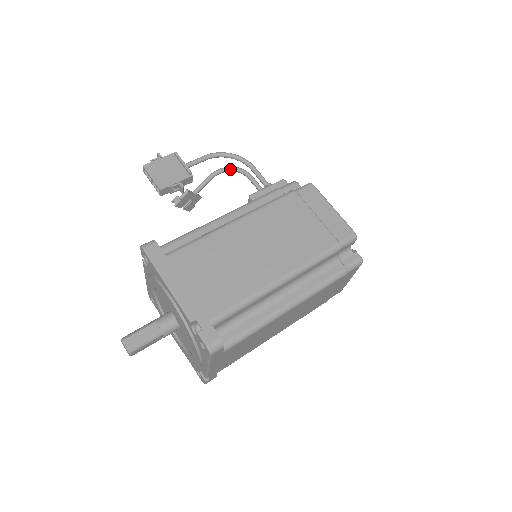
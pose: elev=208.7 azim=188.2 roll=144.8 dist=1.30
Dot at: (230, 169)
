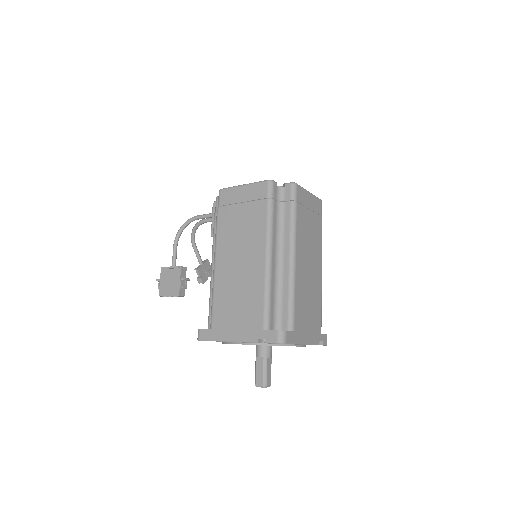
Dot at: (194, 231)
